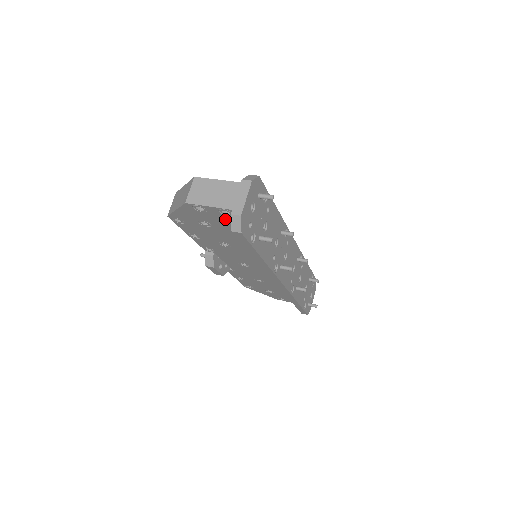
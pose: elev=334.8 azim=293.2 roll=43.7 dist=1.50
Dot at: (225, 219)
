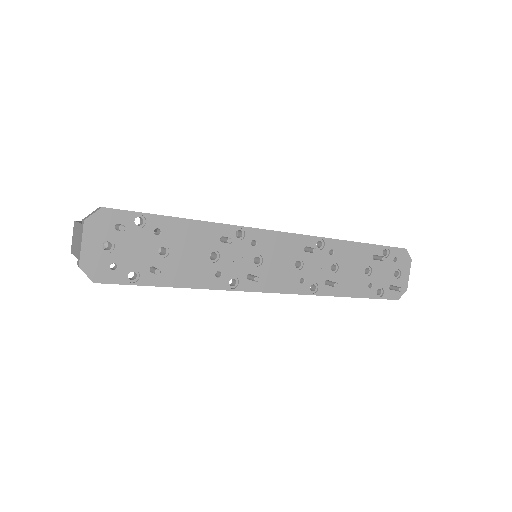
Dot at: occluded
